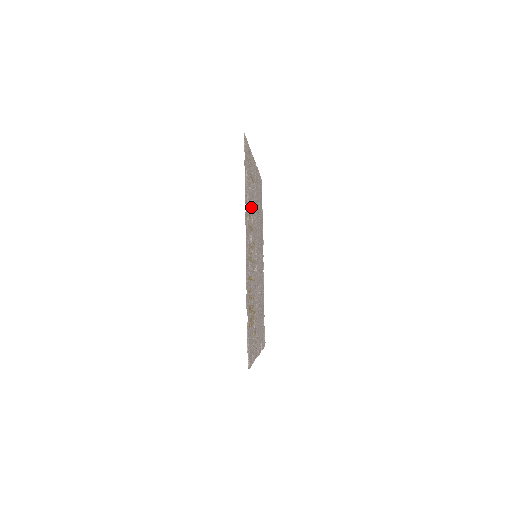
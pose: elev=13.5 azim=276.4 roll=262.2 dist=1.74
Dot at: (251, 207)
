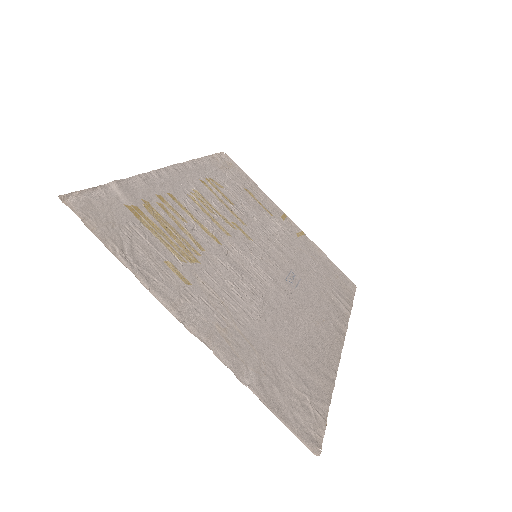
Dot at: (240, 204)
